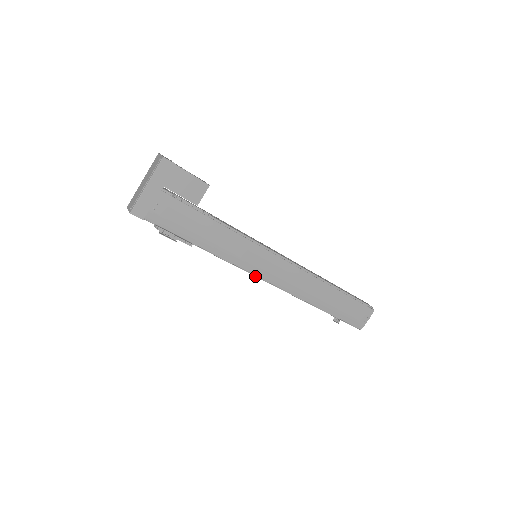
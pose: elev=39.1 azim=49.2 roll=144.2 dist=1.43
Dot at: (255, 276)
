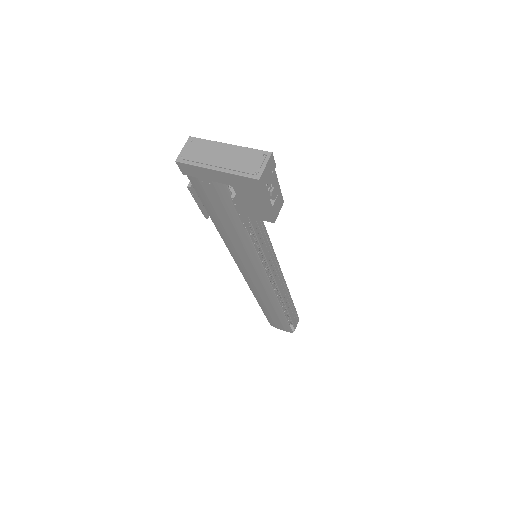
Dot at: occluded
